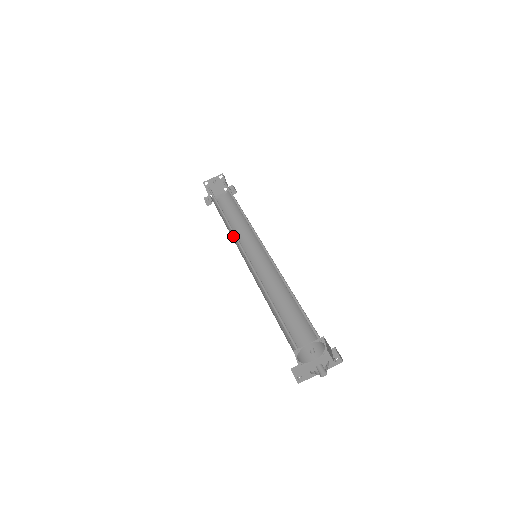
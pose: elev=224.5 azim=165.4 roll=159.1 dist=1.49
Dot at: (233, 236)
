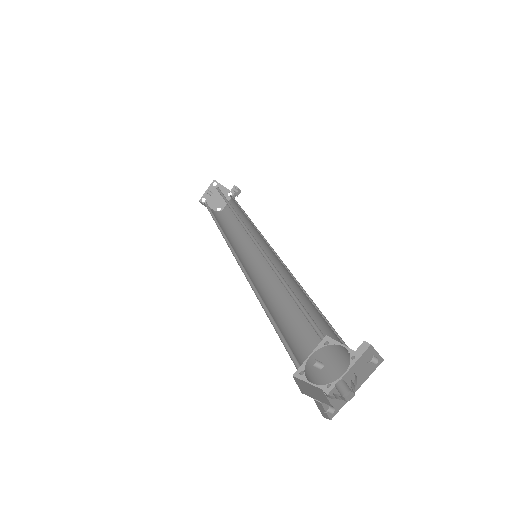
Dot at: (238, 244)
